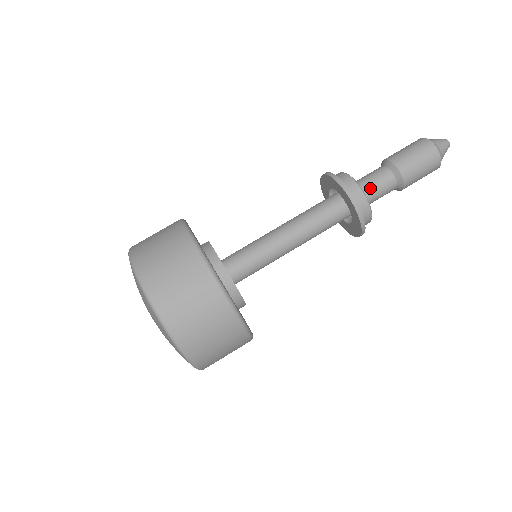
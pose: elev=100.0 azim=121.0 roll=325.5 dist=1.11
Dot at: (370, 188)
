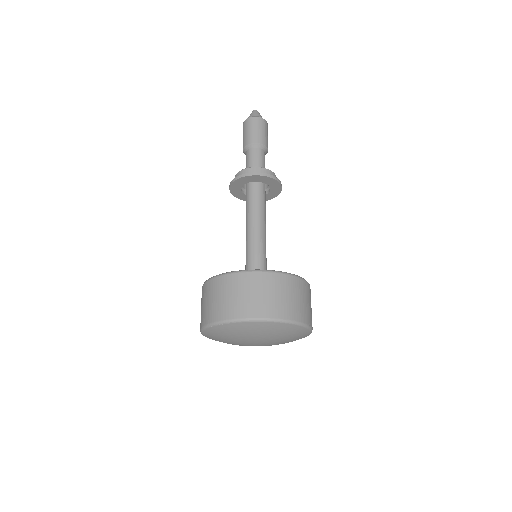
Dot at: (264, 167)
